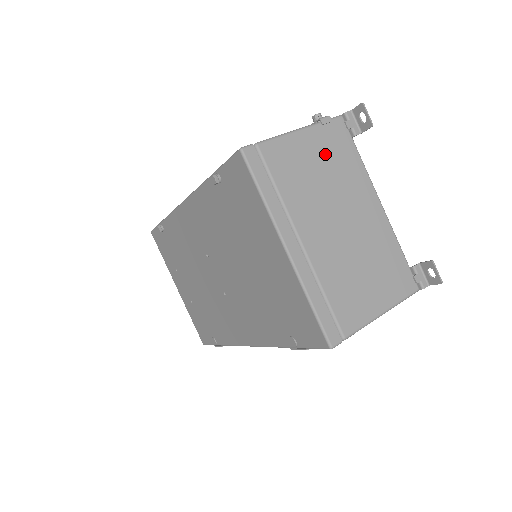
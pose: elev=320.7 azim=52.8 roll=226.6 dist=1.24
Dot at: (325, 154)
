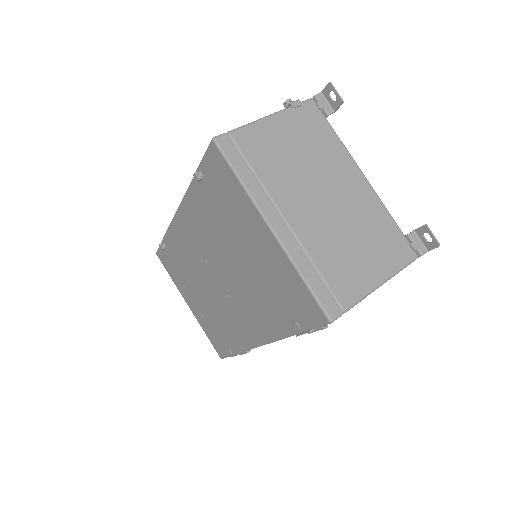
Dot at: (300, 135)
